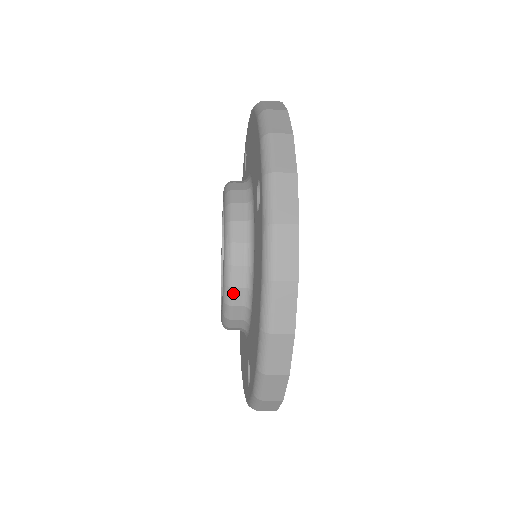
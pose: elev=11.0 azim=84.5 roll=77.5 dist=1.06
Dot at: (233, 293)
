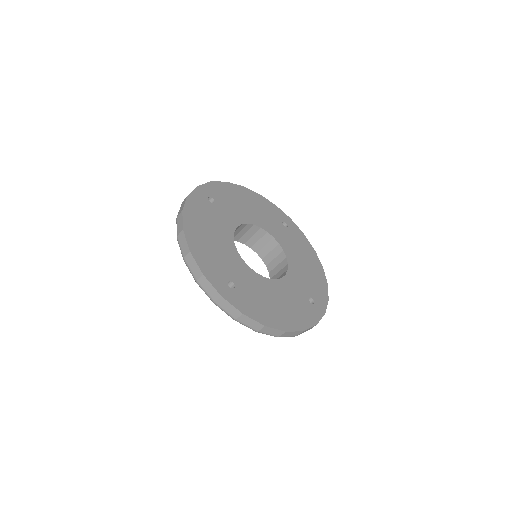
Dot at: occluded
